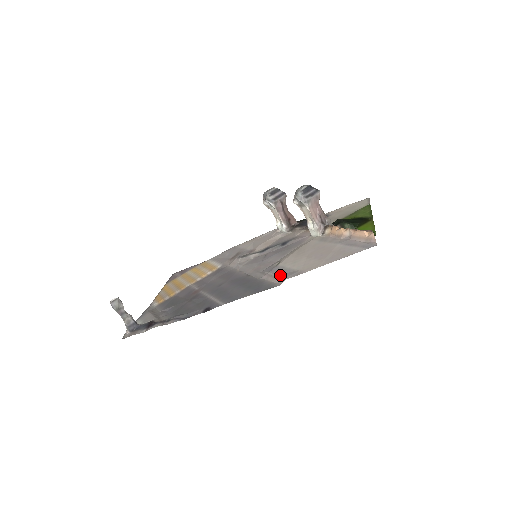
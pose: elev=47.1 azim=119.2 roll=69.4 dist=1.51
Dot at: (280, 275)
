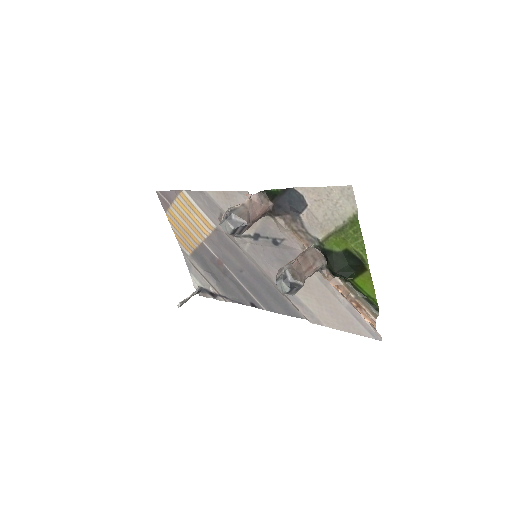
Dot at: (301, 311)
